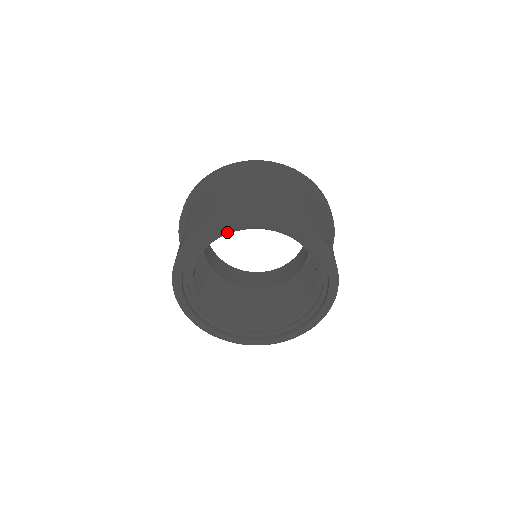
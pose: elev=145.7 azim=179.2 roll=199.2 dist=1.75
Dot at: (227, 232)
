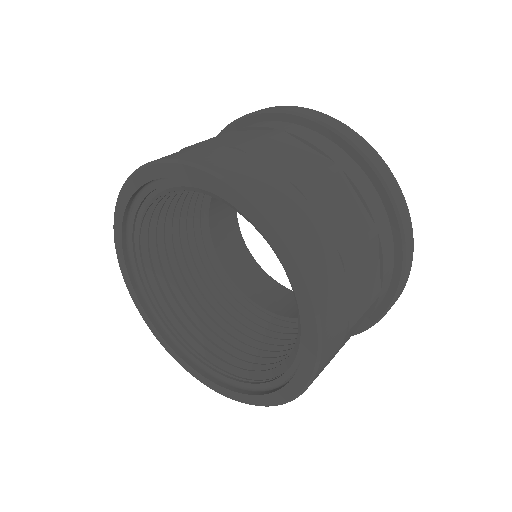
Dot at: (143, 210)
